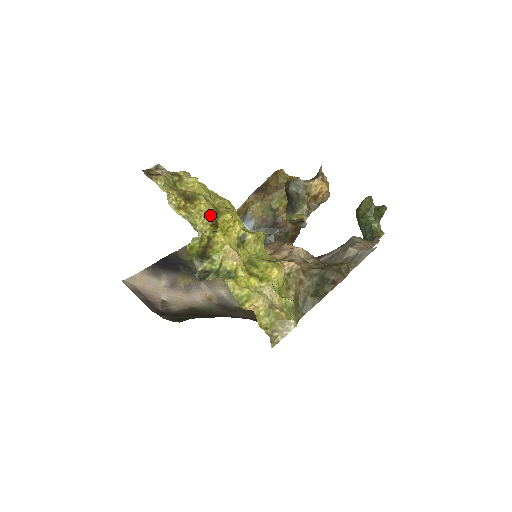
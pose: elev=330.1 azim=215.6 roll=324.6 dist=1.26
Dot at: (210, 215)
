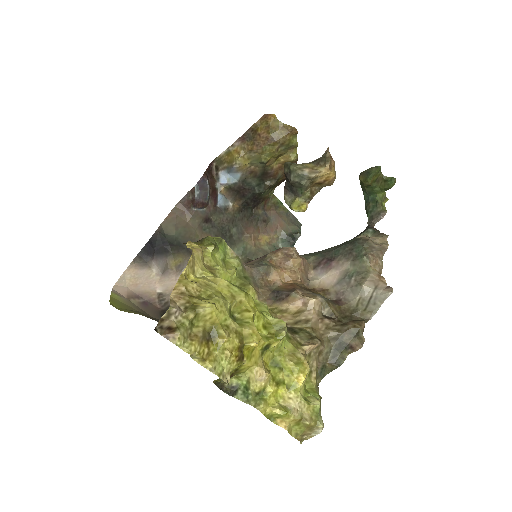
Dot at: (235, 350)
